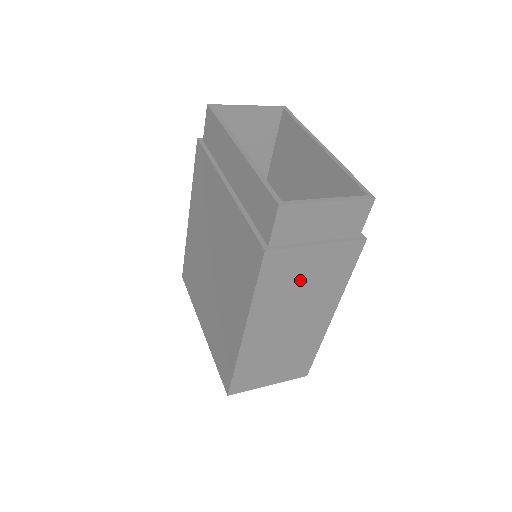
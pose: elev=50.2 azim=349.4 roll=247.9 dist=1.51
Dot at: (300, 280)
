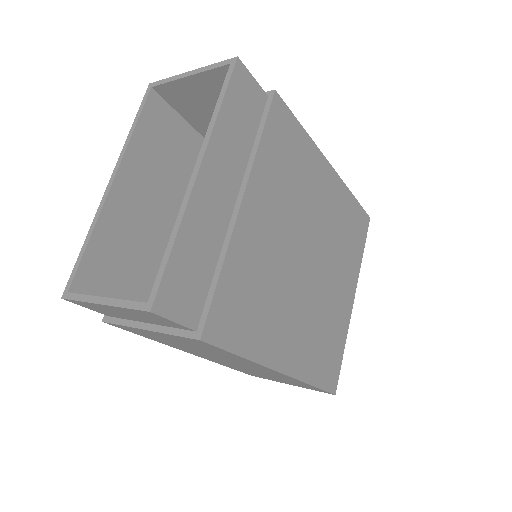
Dot at: (179, 343)
